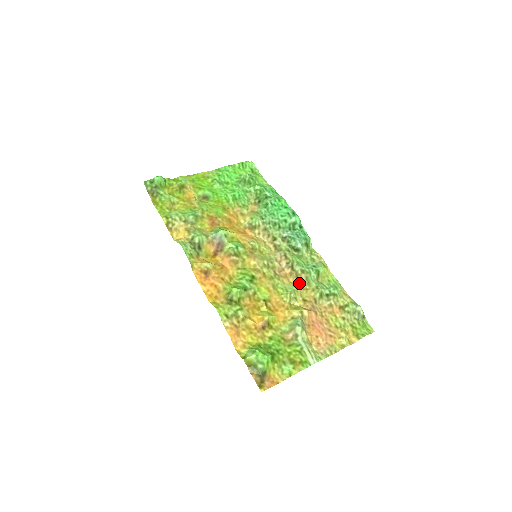
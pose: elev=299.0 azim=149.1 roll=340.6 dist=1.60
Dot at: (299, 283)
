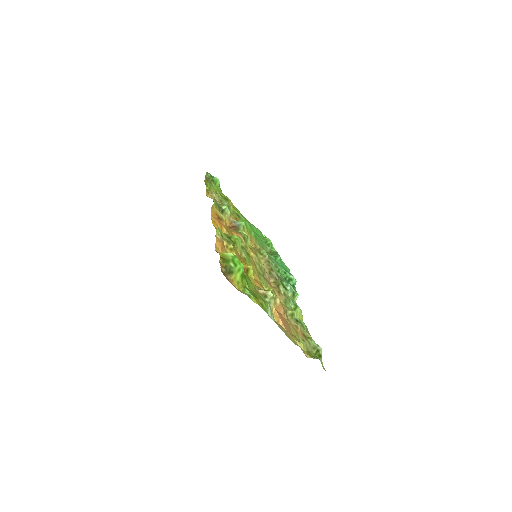
Dot at: (278, 296)
